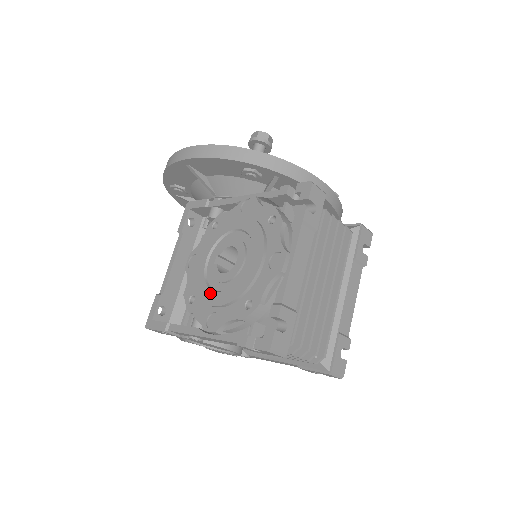
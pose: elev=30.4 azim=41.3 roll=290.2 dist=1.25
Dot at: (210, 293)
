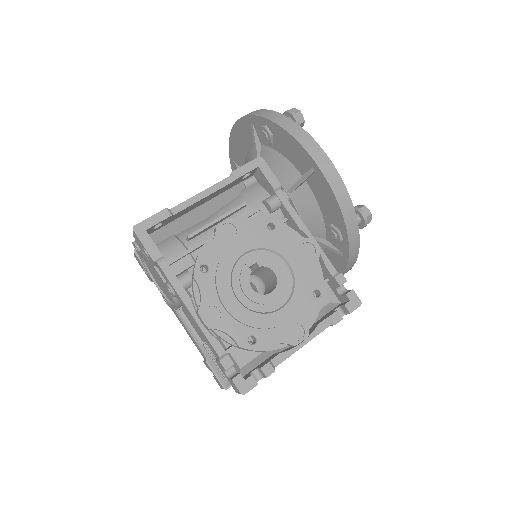
Dot at: (229, 291)
